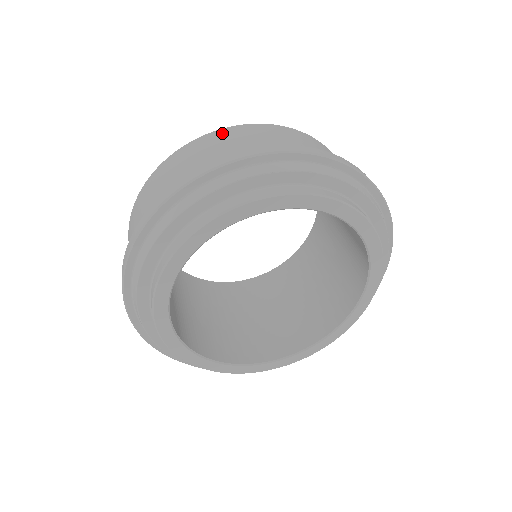
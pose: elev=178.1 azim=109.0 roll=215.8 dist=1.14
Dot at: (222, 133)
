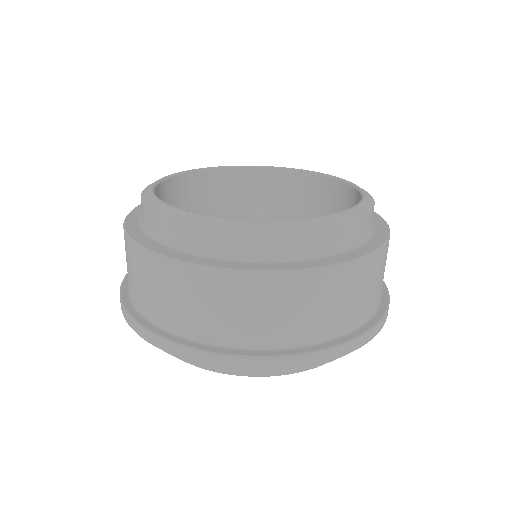
Dot at: (161, 268)
